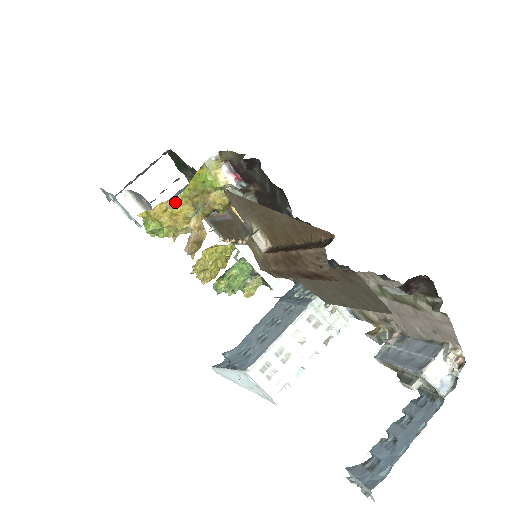
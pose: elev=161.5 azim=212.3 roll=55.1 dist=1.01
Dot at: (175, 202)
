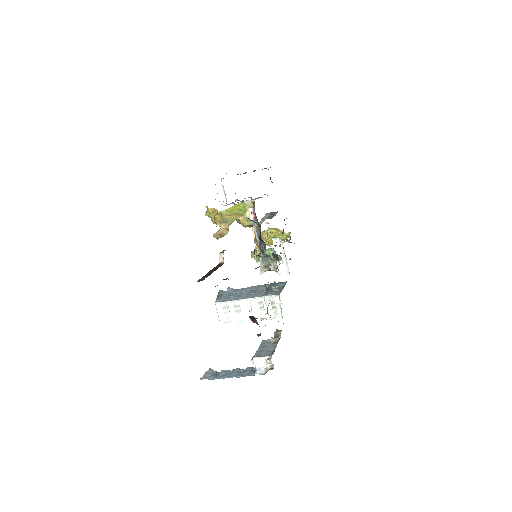
Dot at: (217, 213)
